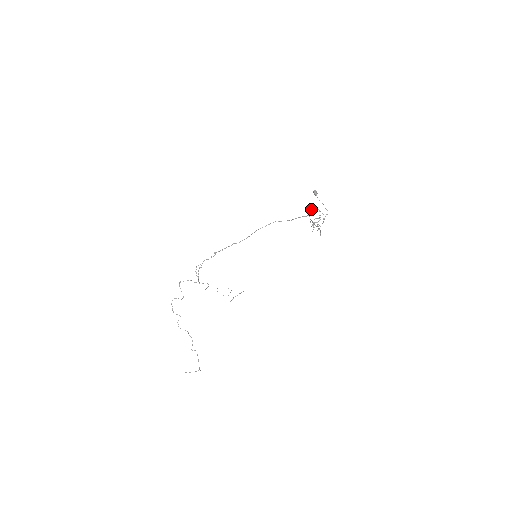
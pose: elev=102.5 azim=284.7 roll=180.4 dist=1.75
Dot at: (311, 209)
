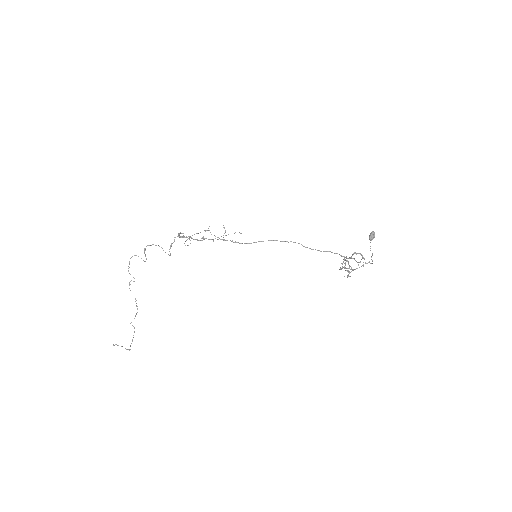
Dot at: (351, 256)
